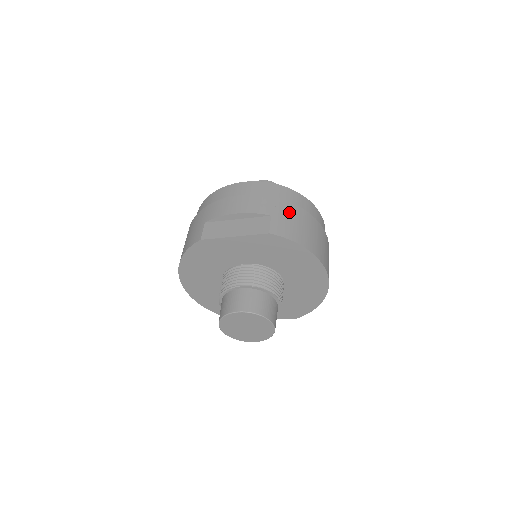
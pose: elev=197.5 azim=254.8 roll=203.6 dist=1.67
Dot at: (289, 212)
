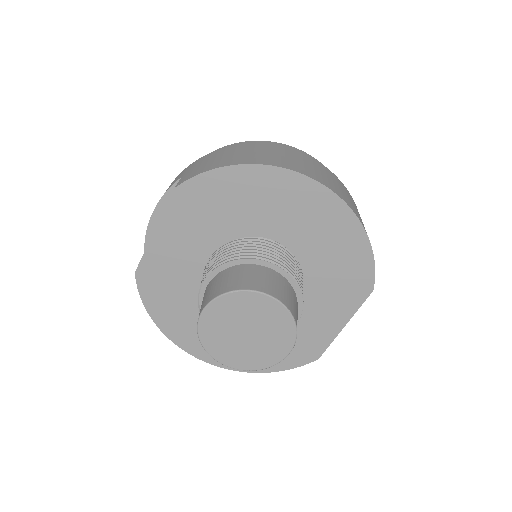
Dot at: (207, 158)
